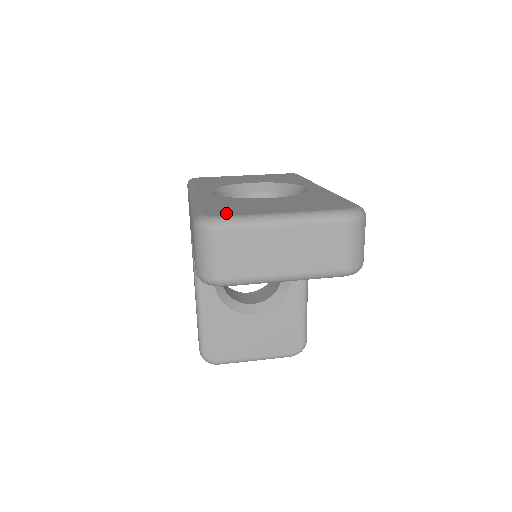
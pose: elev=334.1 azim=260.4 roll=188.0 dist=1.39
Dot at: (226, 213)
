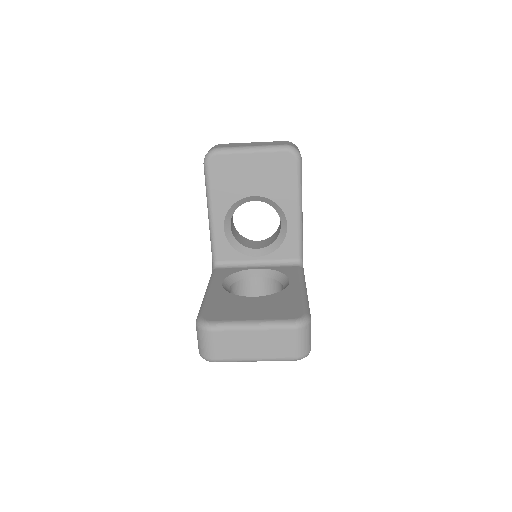
Dot at: occluded
